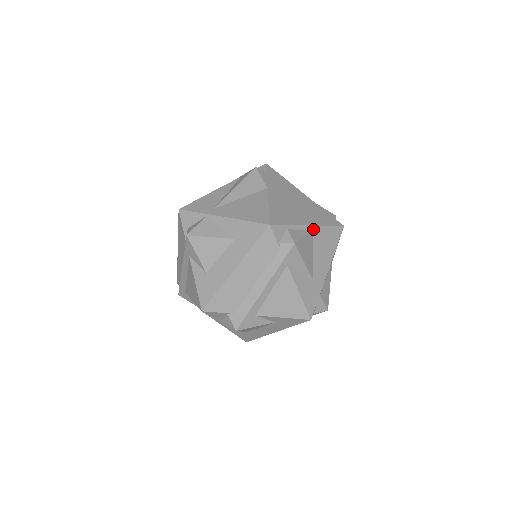
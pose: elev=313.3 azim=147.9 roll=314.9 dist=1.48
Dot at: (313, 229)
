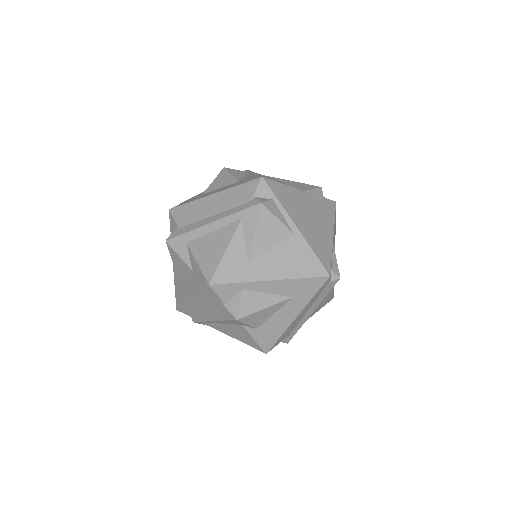
Dot at: (296, 233)
